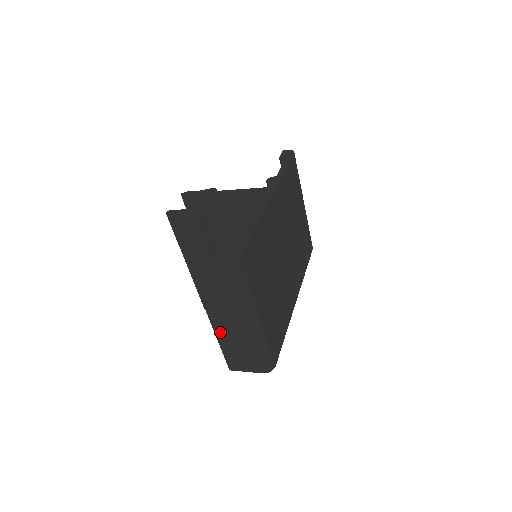
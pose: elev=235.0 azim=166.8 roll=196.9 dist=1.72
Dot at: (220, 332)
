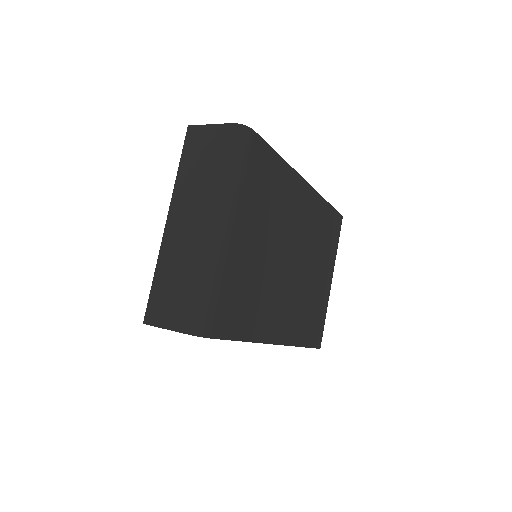
Dot at: (169, 241)
